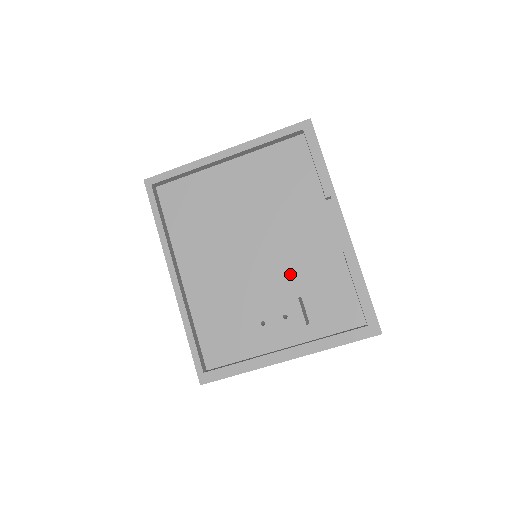
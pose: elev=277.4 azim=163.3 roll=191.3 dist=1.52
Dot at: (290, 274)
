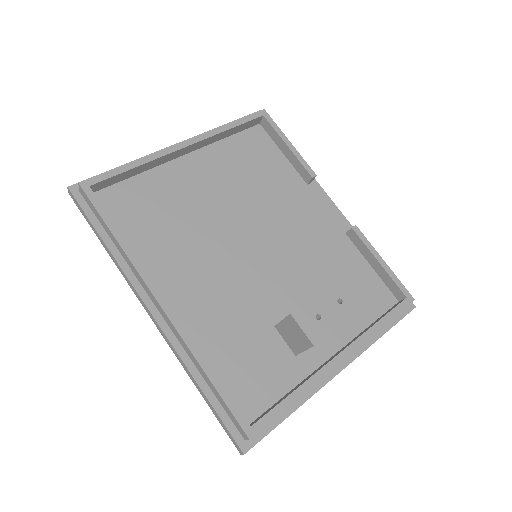
Dot at: (303, 267)
